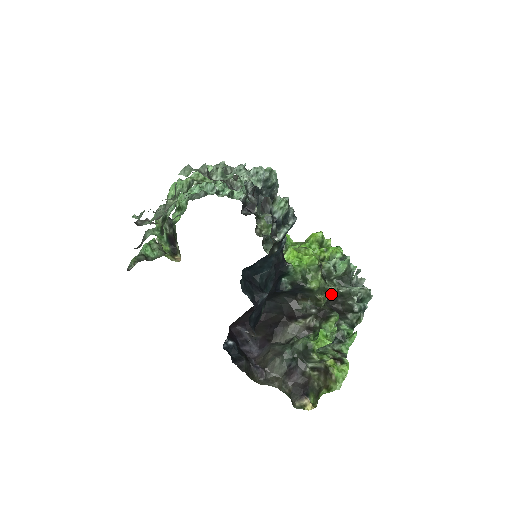
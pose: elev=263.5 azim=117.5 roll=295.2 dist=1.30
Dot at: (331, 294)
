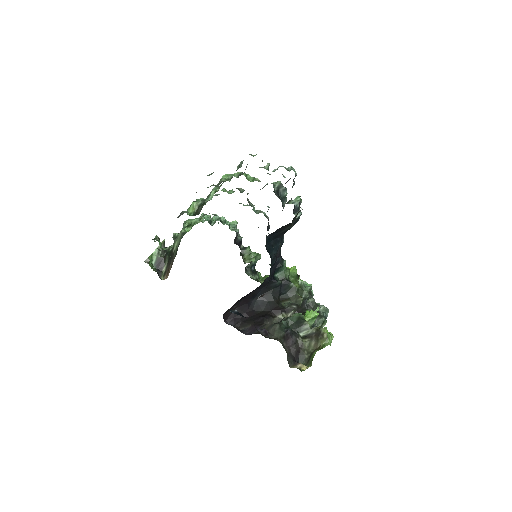
Dot at: (303, 301)
